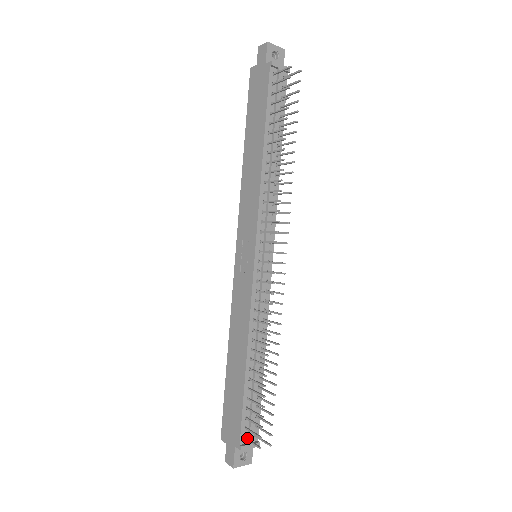
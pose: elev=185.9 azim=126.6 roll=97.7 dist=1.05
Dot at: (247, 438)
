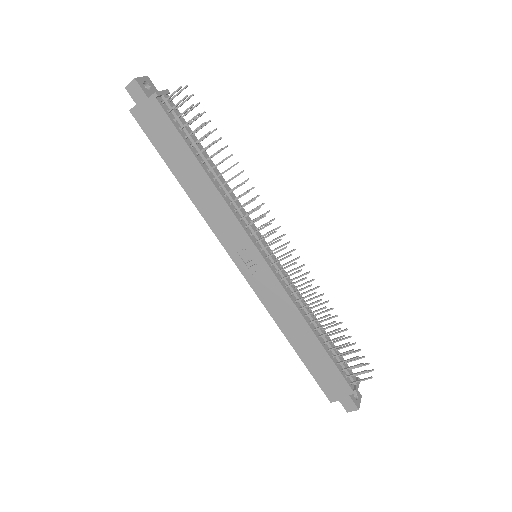
Dot at: (354, 382)
